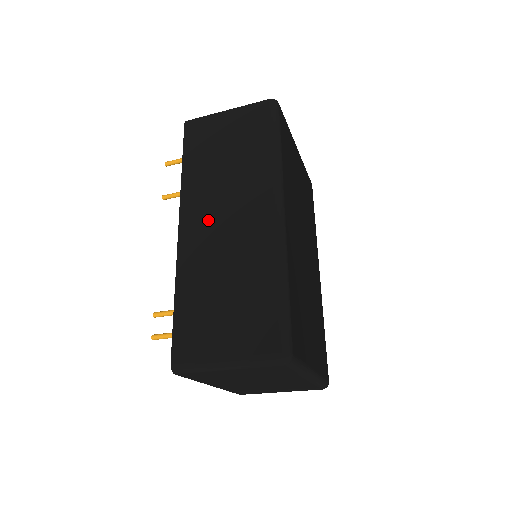
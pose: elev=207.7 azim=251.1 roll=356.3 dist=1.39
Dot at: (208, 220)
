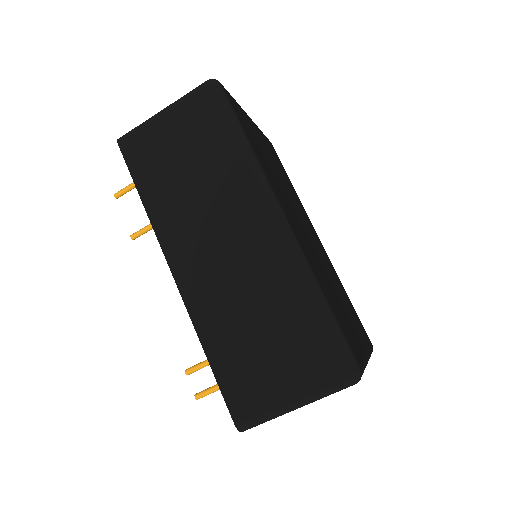
Dot at: (202, 254)
